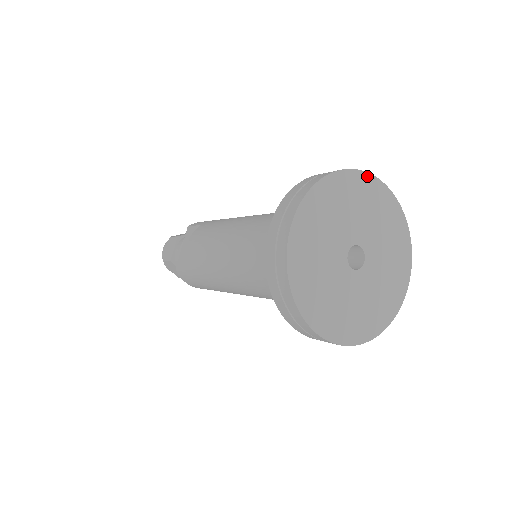
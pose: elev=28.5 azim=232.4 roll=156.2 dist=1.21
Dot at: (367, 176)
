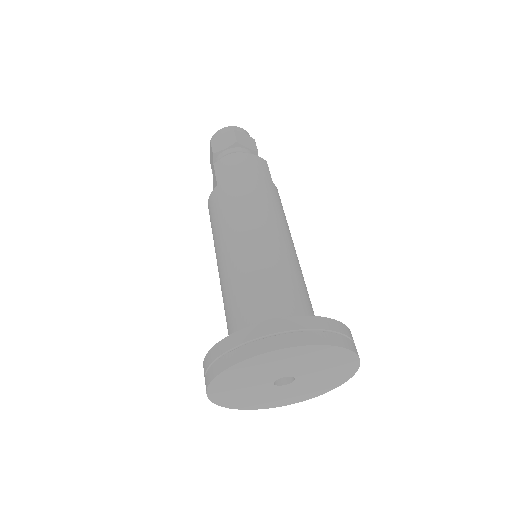
Dot at: (287, 349)
